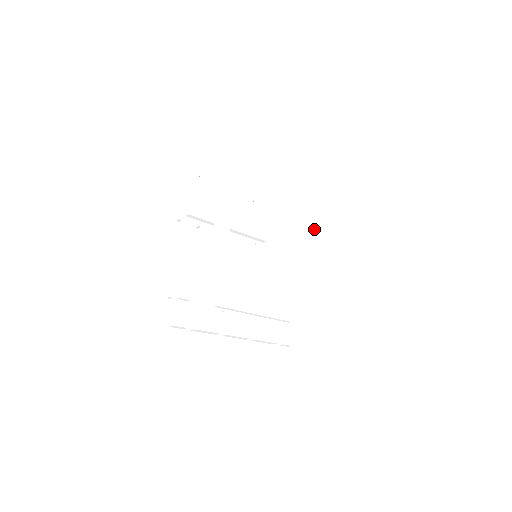
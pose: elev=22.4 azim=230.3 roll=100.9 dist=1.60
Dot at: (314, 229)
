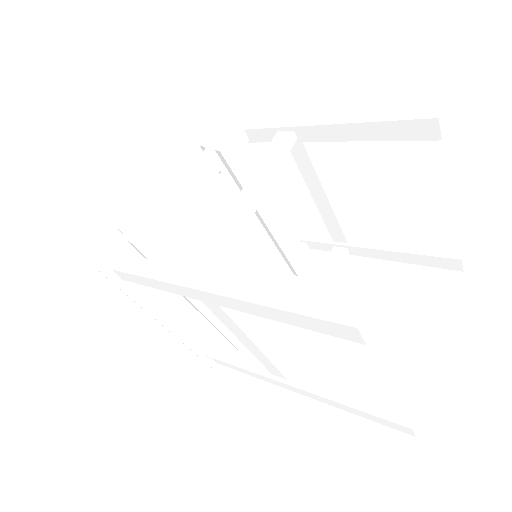
Dot at: (371, 327)
